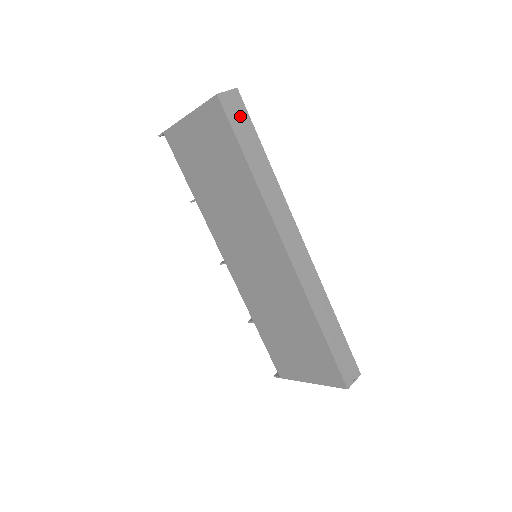
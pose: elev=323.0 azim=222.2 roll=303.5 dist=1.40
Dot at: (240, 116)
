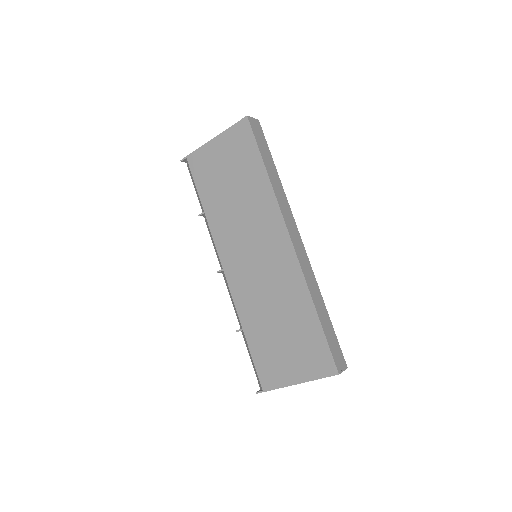
Dot at: (260, 136)
